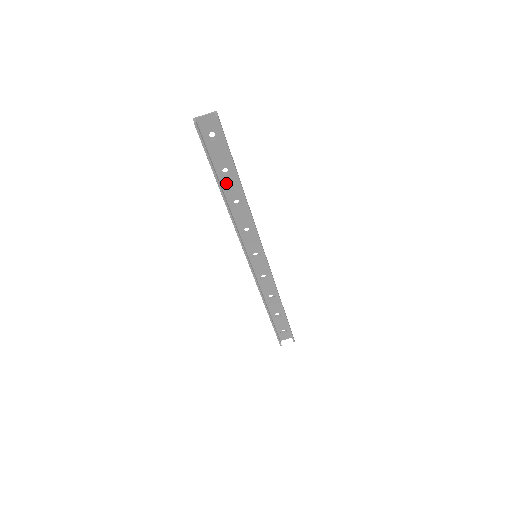
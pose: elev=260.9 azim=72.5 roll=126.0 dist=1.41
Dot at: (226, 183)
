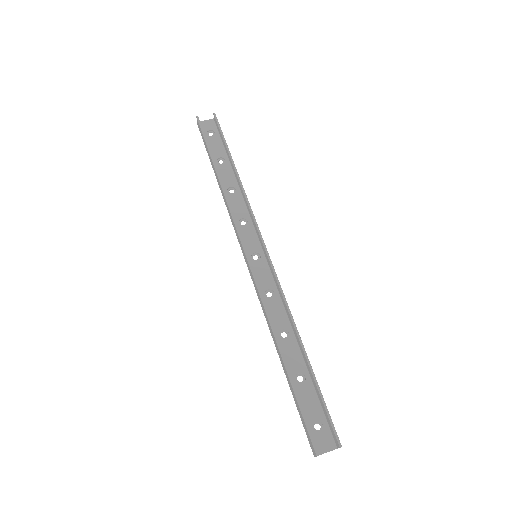
Dot at: (221, 171)
